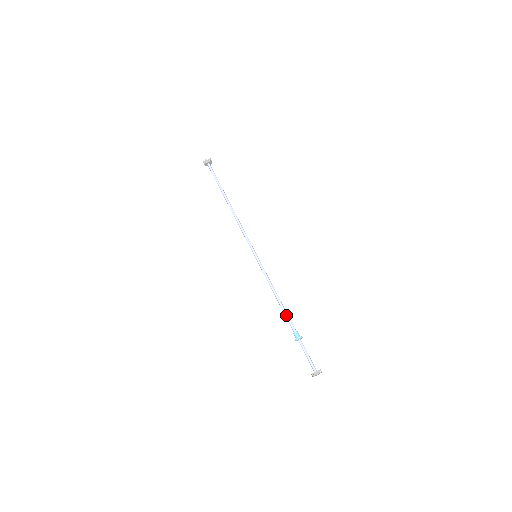
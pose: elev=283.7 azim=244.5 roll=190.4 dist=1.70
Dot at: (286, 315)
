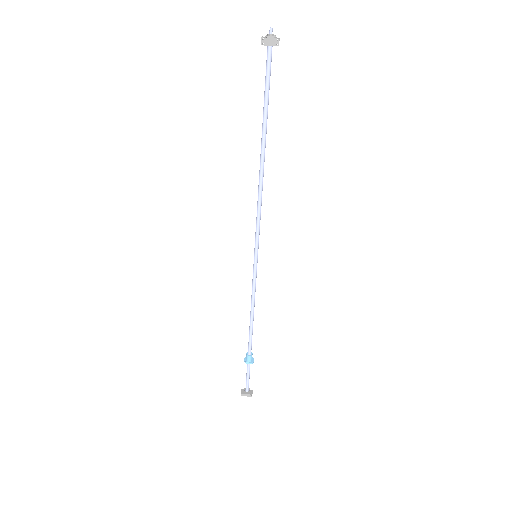
Dot at: (250, 337)
